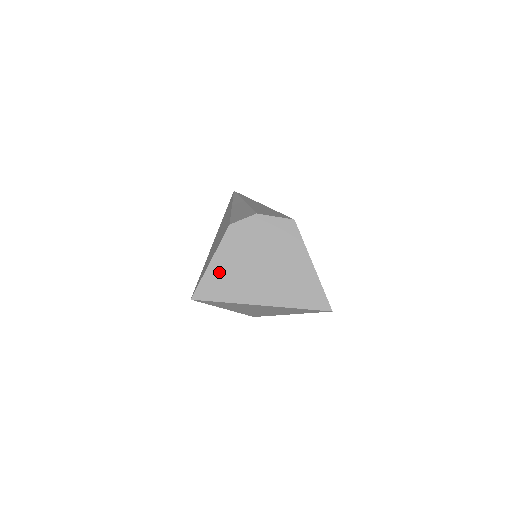
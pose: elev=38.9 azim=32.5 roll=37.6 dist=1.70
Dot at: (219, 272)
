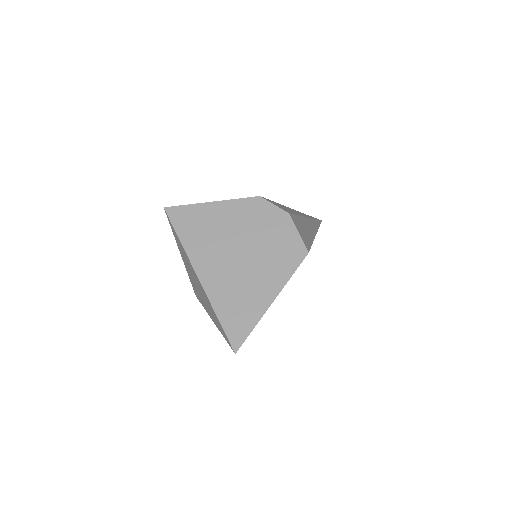
Dot at: (206, 216)
